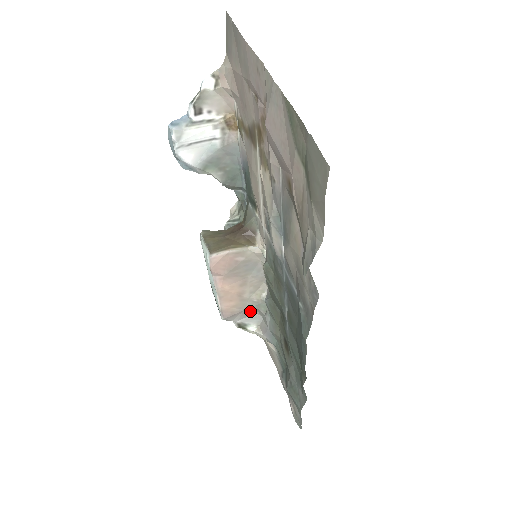
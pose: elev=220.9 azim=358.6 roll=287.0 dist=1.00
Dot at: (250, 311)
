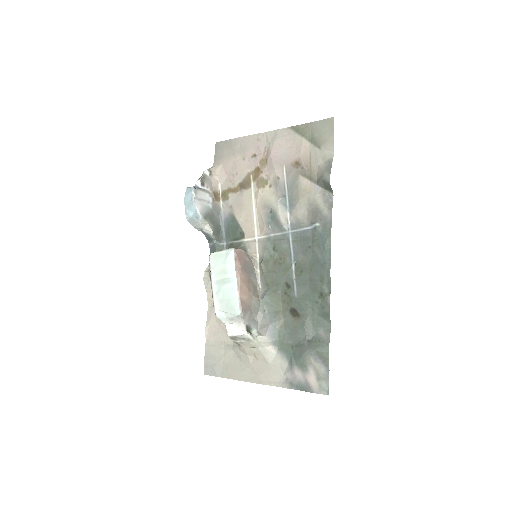
Dot at: (253, 313)
